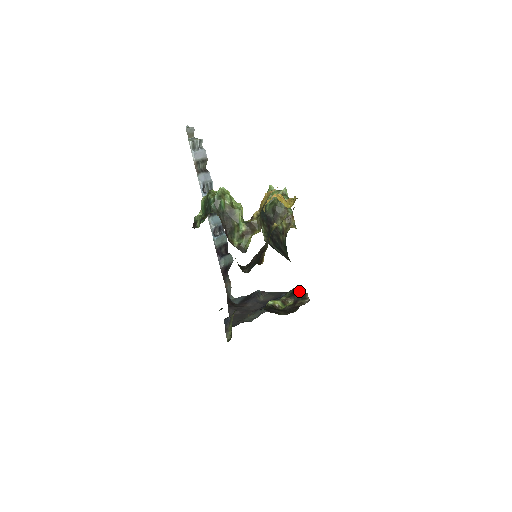
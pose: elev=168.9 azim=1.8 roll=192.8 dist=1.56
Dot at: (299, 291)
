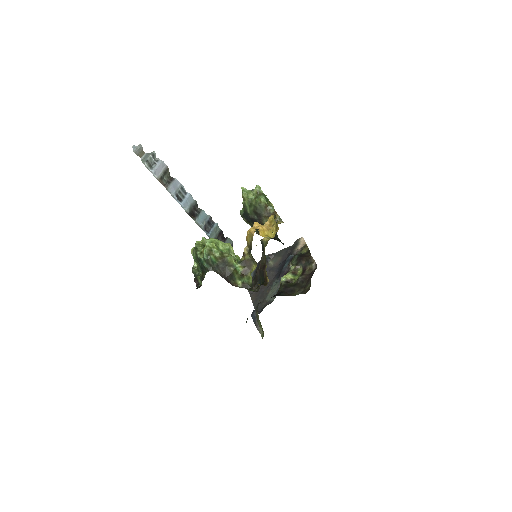
Dot at: (302, 243)
